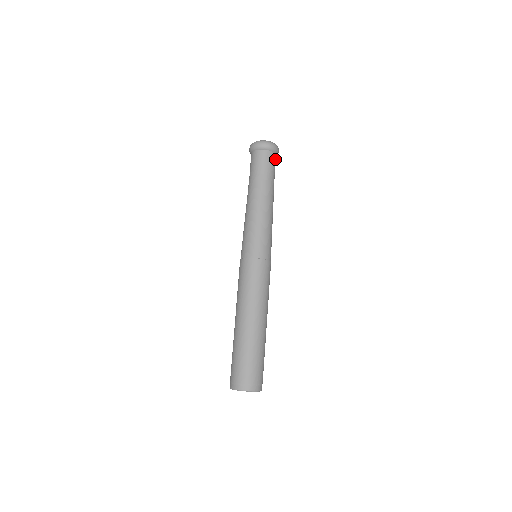
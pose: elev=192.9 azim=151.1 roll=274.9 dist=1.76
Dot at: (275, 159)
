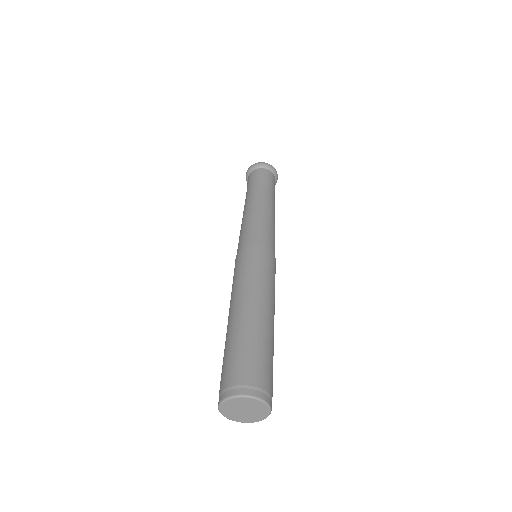
Dot at: occluded
